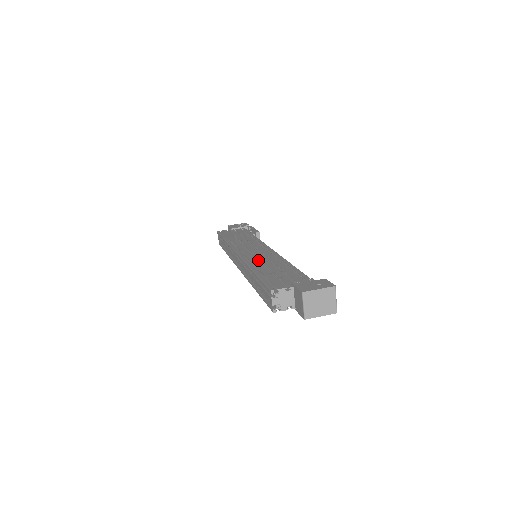
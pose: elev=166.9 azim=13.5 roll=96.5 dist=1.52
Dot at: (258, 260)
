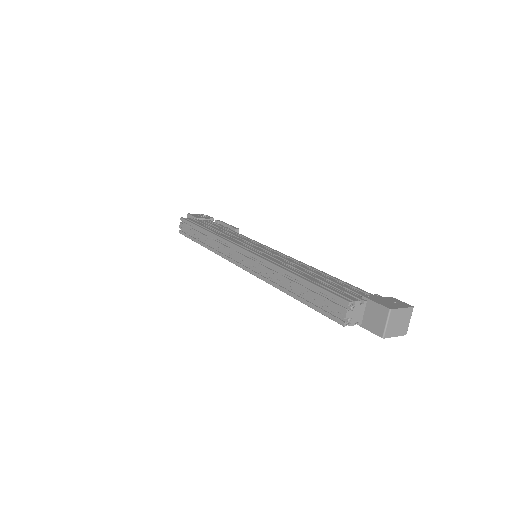
Dot at: occluded
